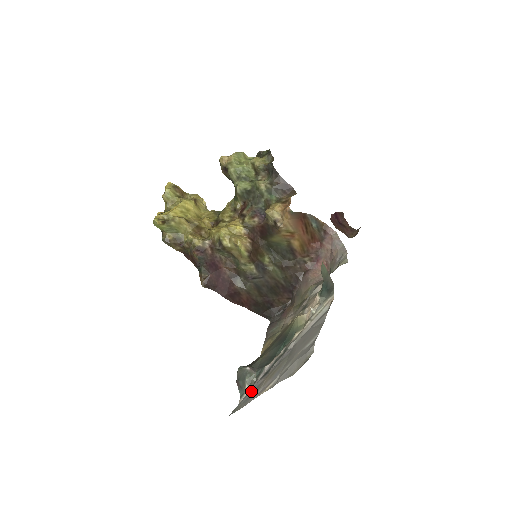
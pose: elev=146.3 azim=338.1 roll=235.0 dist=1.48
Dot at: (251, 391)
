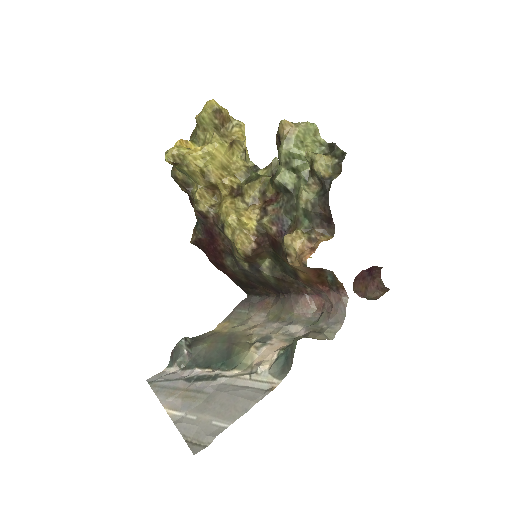
Dot at: (170, 382)
